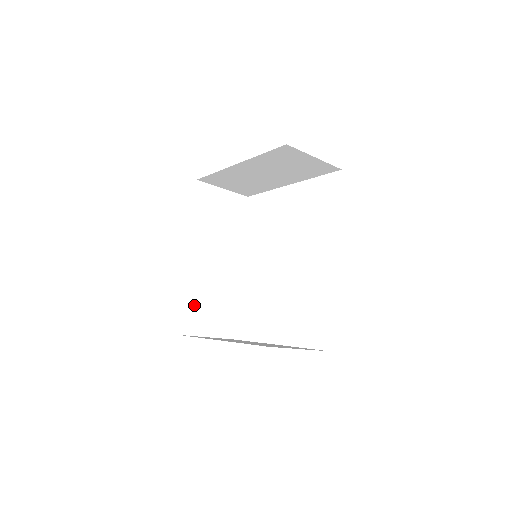
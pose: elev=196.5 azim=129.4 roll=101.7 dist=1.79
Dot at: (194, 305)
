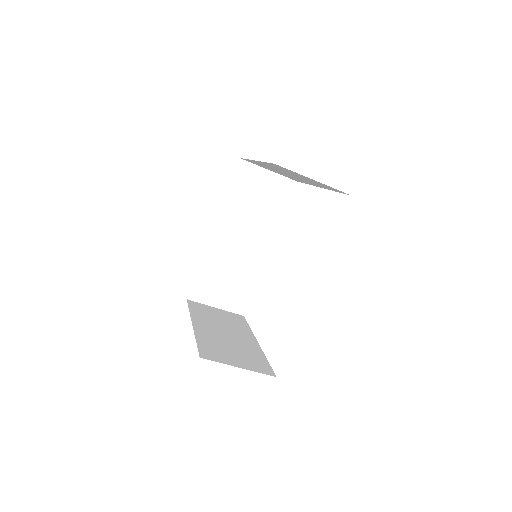
Dot at: (209, 277)
